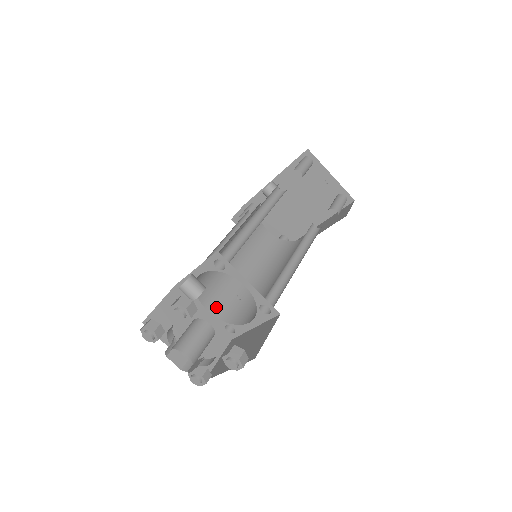
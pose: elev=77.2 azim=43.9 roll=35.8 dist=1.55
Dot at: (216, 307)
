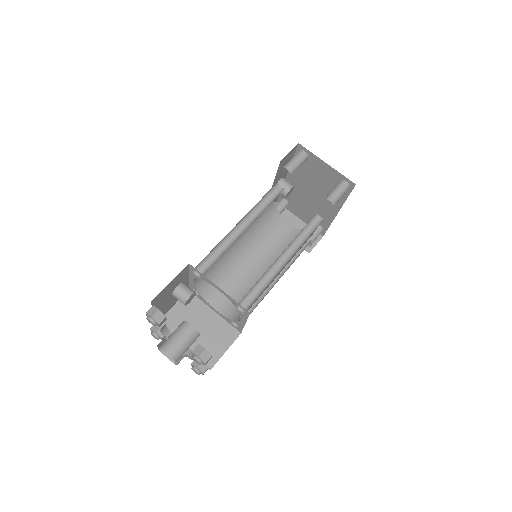
Dot at: (224, 305)
